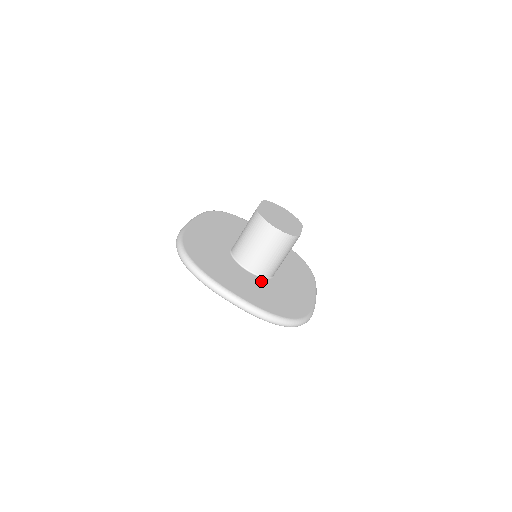
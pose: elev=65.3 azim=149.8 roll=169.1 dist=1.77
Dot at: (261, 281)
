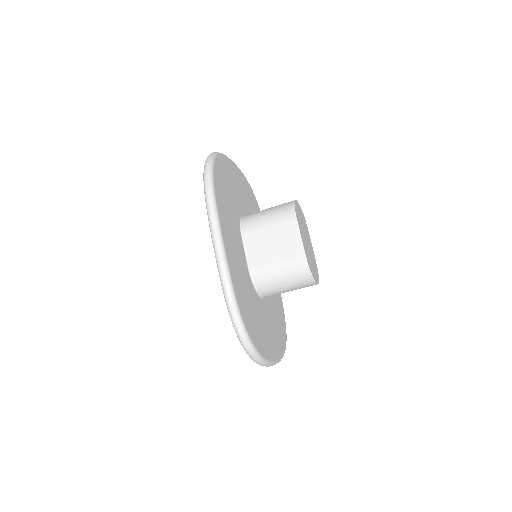
Dot at: (268, 304)
